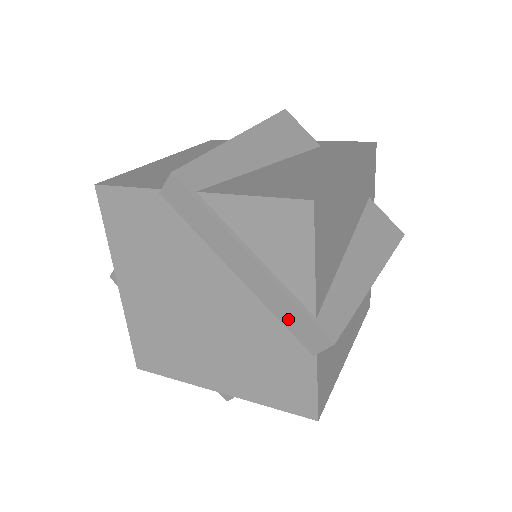
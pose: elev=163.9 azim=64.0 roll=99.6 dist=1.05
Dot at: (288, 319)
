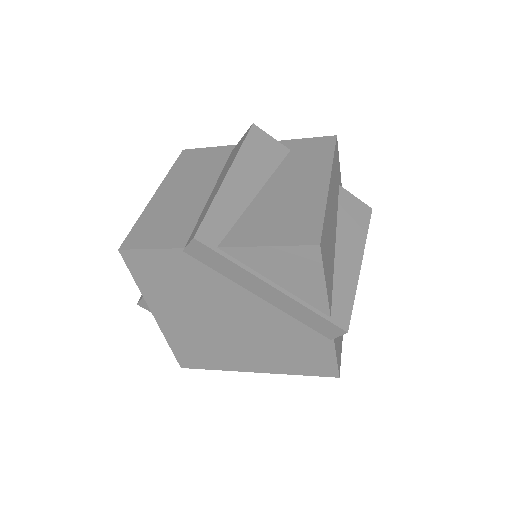
Dot at: (308, 321)
